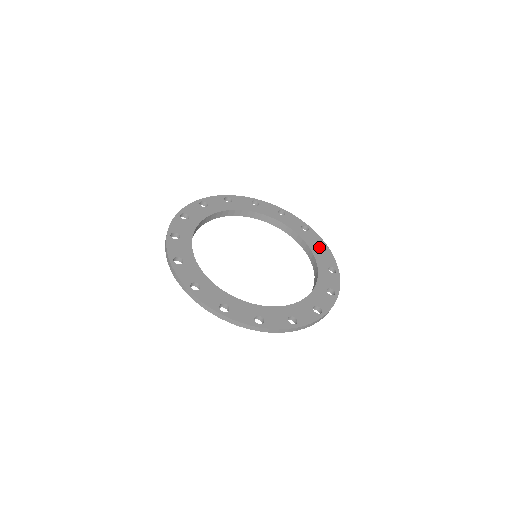
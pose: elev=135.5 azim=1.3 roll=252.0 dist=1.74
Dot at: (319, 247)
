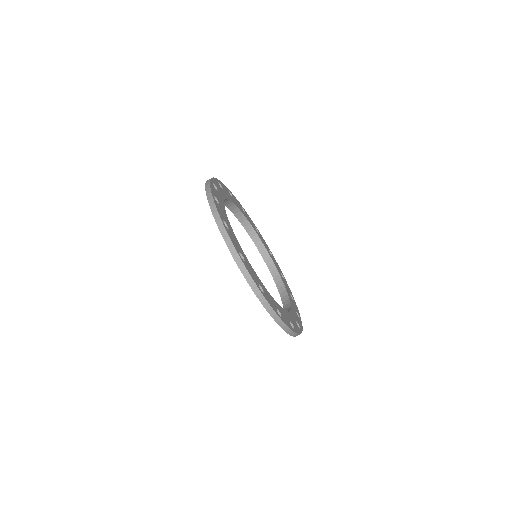
Dot at: occluded
